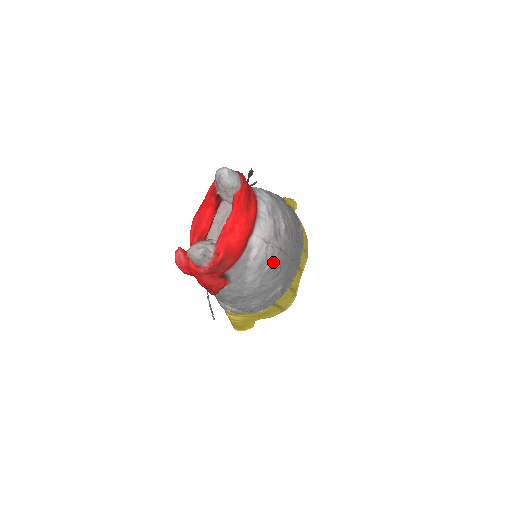
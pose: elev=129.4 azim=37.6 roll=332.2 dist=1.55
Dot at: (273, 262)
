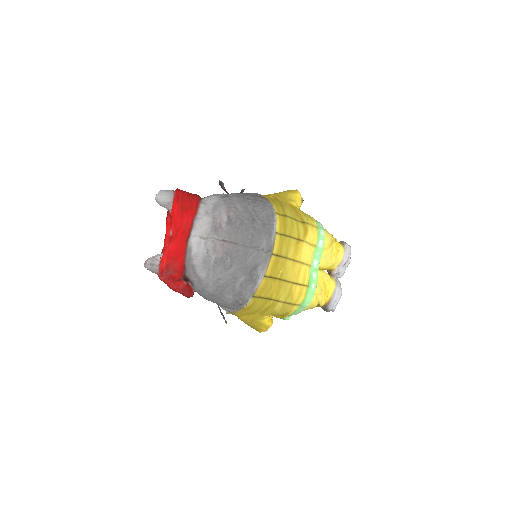
Dot at: (217, 255)
